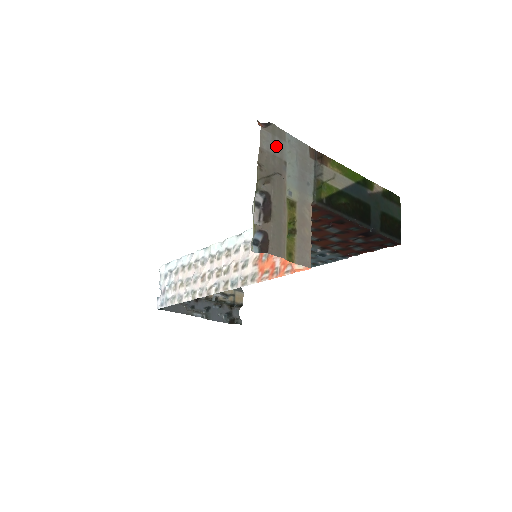
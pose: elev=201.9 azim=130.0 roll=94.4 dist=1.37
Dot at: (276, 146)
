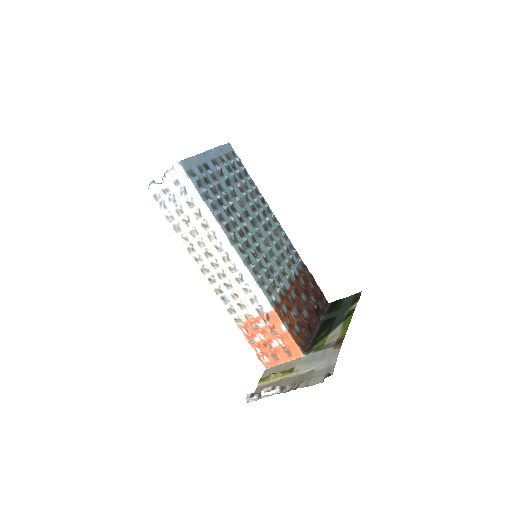
Dot at: (319, 374)
